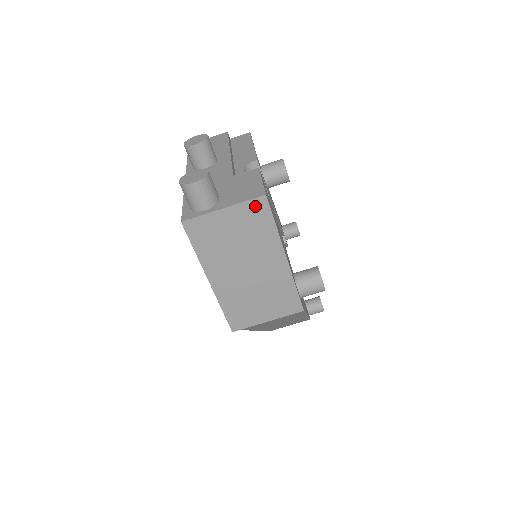
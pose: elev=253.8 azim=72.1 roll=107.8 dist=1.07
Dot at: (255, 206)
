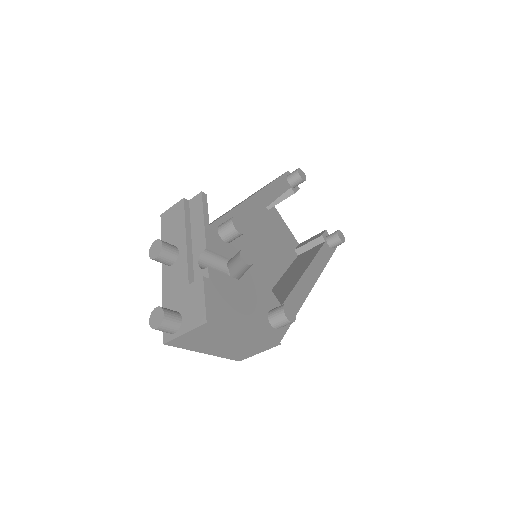
Dot at: (204, 327)
